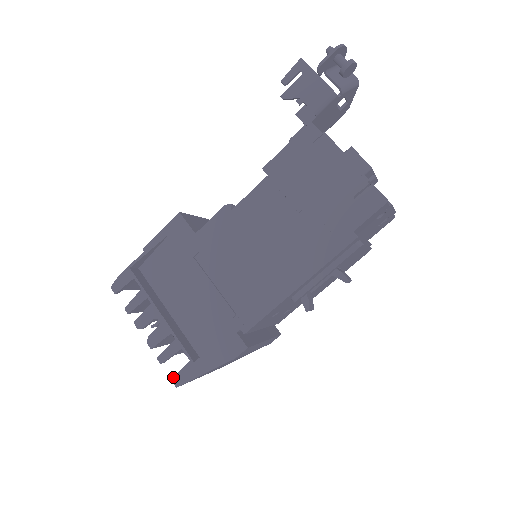
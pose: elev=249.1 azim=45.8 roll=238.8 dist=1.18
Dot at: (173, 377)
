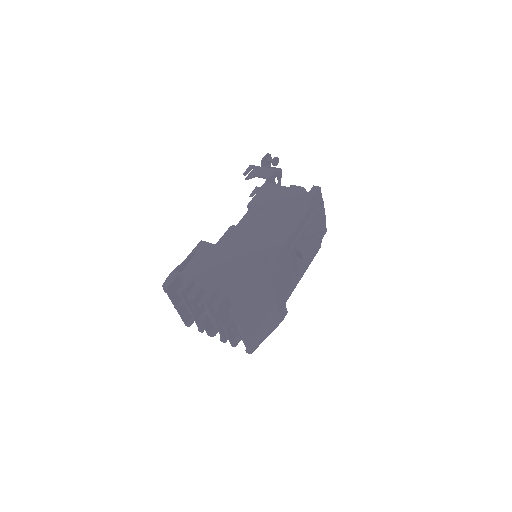
Dot at: (229, 310)
